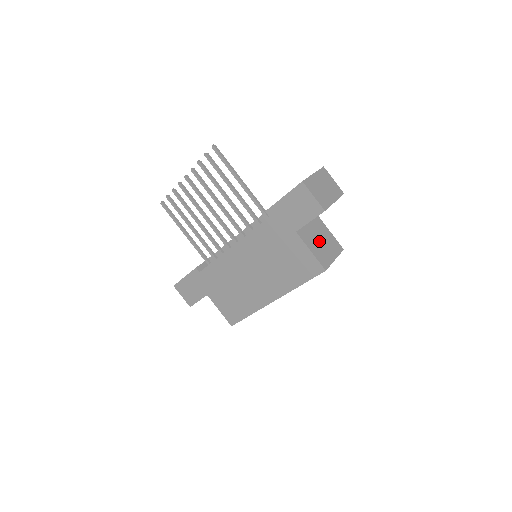
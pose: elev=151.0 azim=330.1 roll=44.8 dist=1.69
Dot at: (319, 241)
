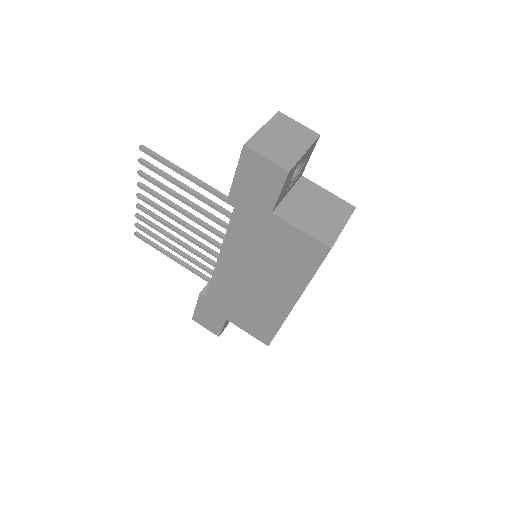
Dot at: (312, 211)
